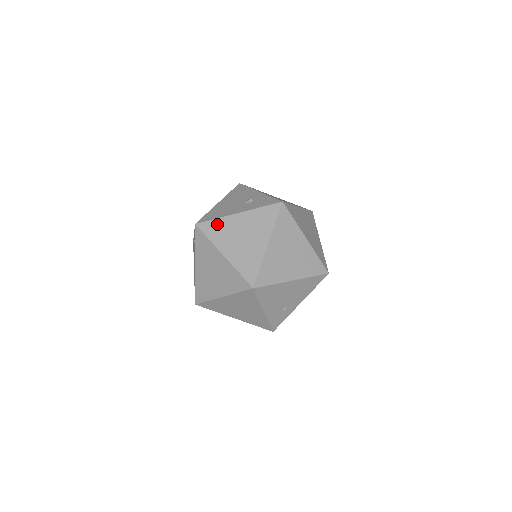
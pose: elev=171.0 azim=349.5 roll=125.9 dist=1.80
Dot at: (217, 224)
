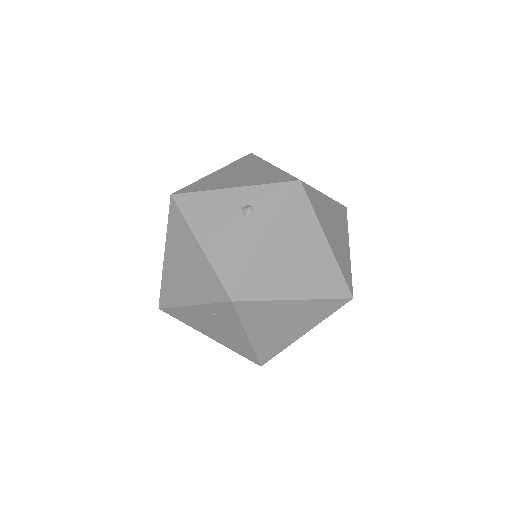
Dot at: (257, 275)
